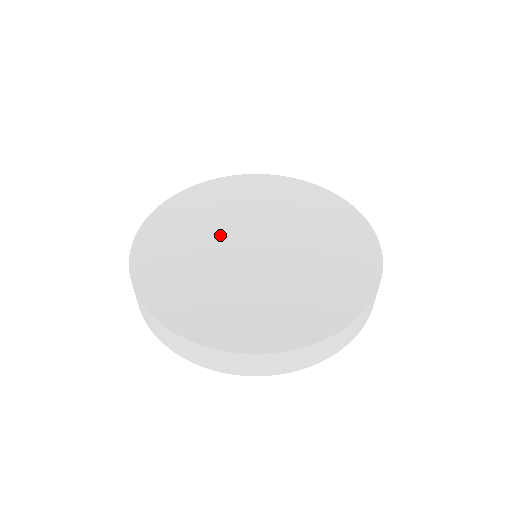
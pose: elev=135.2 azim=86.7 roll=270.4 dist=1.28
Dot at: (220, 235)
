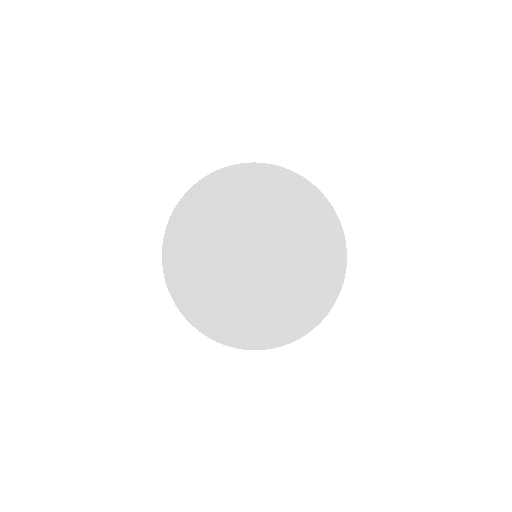
Dot at: (248, 227)
